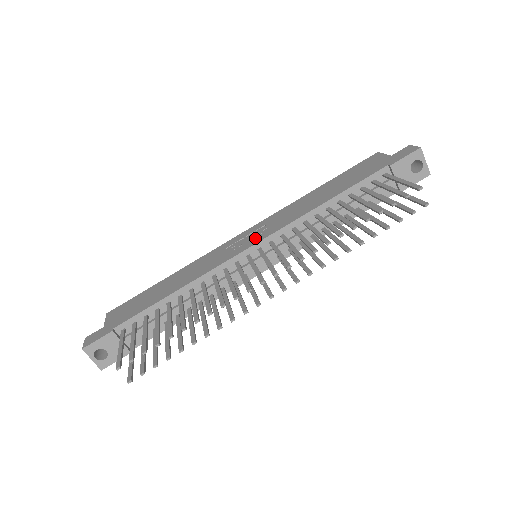
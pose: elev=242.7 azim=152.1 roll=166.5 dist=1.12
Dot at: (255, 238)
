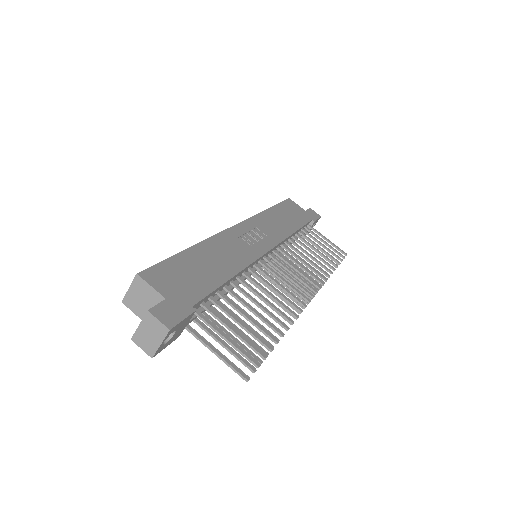
Dot at: (264, 241)
